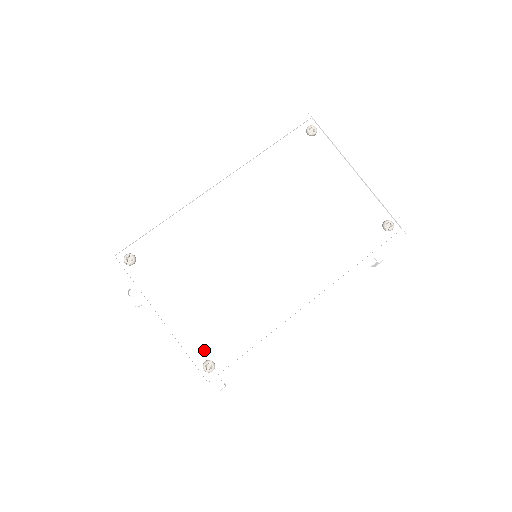
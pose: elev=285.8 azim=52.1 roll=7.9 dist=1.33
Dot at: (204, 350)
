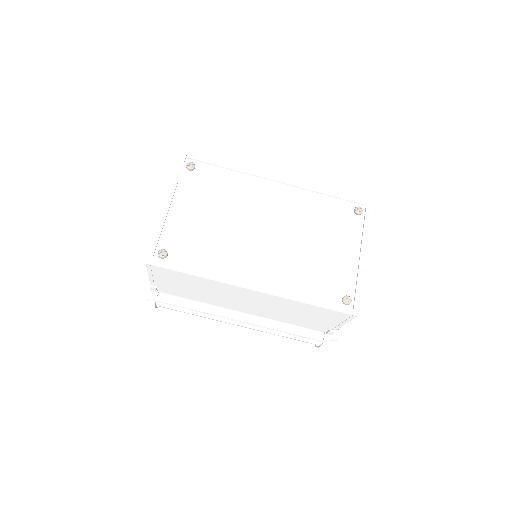
Dot at: (171, 244)
